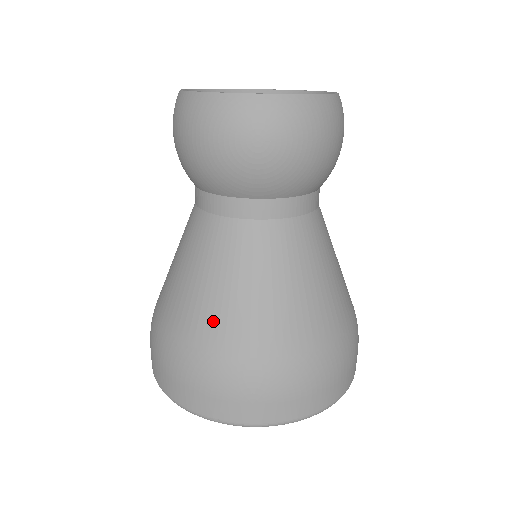
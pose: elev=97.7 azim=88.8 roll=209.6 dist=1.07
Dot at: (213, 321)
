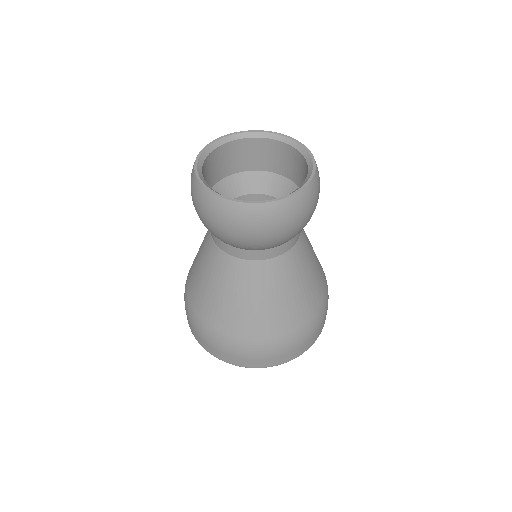
Dot at: (230, 318)
